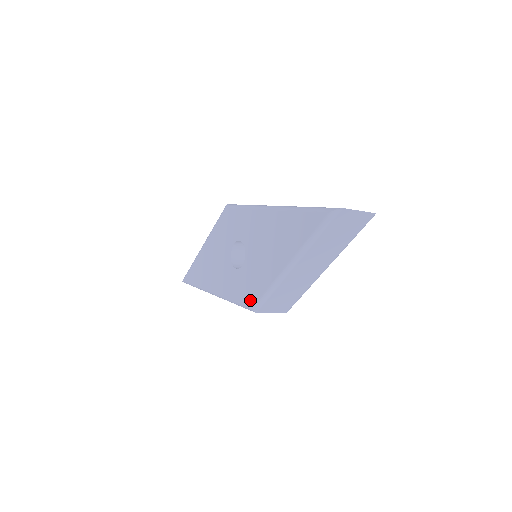
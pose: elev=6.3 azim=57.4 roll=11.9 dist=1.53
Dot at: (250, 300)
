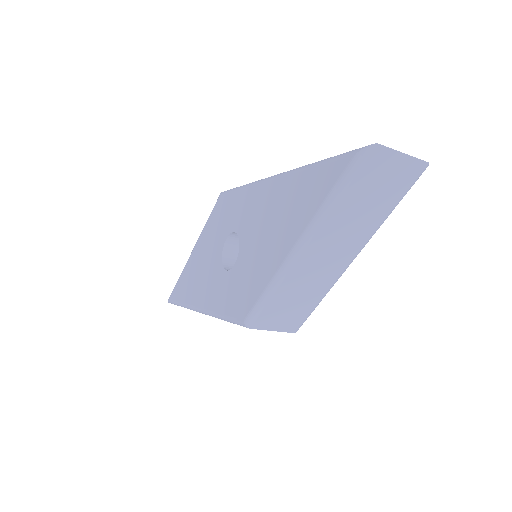
Dot at: (241, 310)
